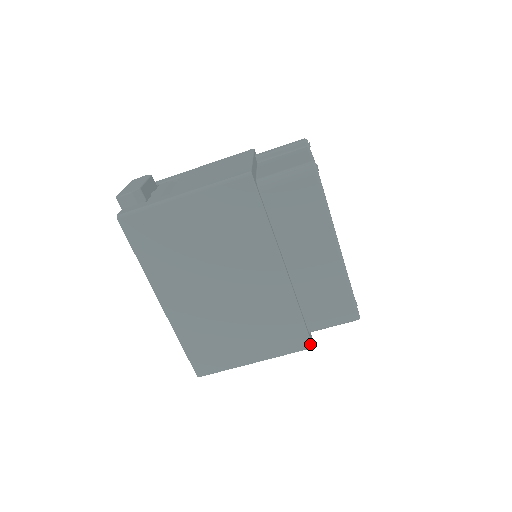
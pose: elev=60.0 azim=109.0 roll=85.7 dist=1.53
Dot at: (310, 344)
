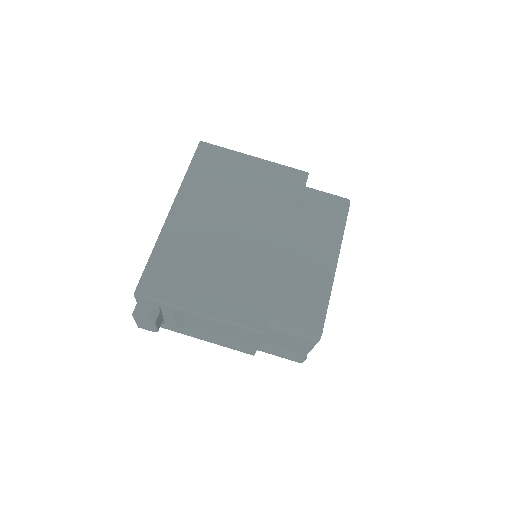
Dot at: (265, 326)
